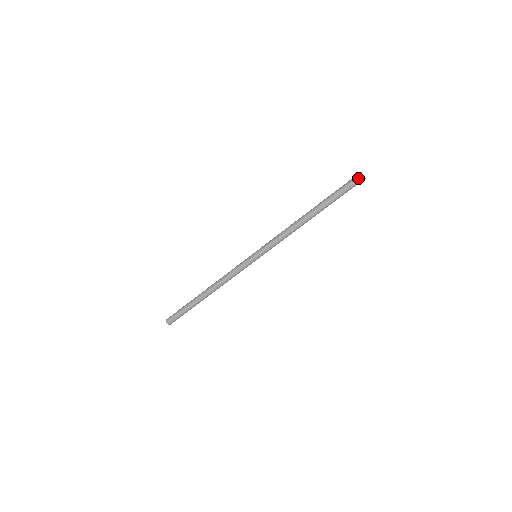
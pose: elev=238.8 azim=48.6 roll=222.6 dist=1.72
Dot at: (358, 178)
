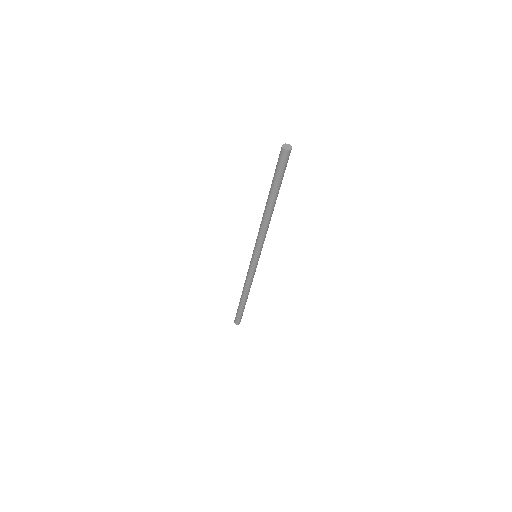
Dot at: (280, 152)
